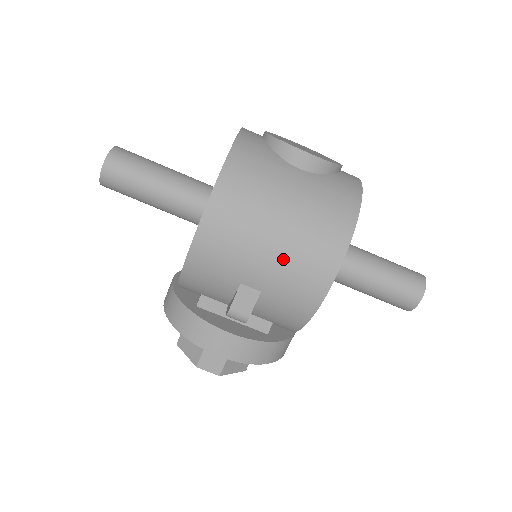
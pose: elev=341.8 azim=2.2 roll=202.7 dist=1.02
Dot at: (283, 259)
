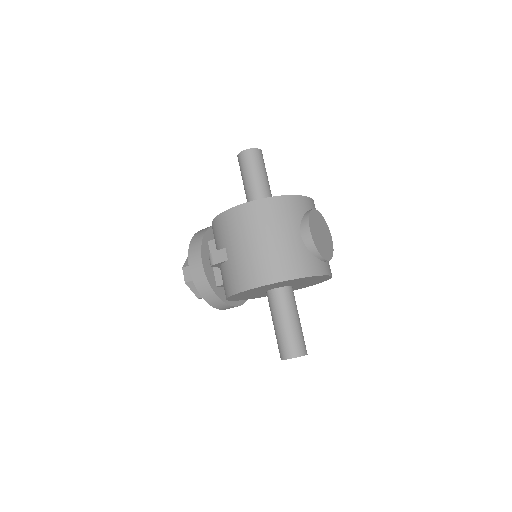
Dot at: (247, 256)
